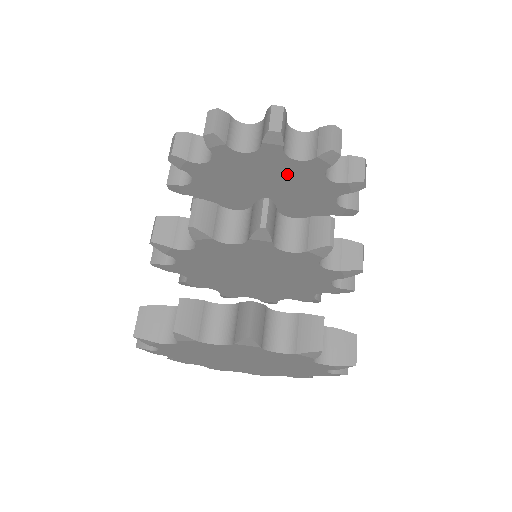
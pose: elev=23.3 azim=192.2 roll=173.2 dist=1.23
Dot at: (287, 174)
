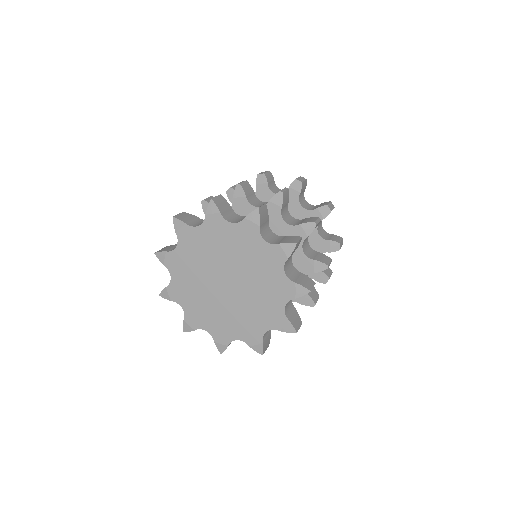
Dot at: occluded
